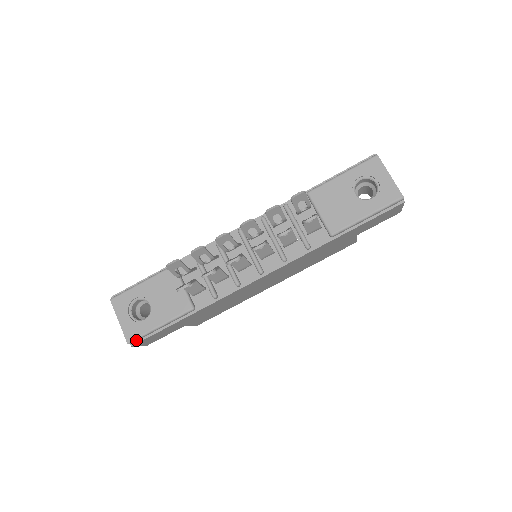
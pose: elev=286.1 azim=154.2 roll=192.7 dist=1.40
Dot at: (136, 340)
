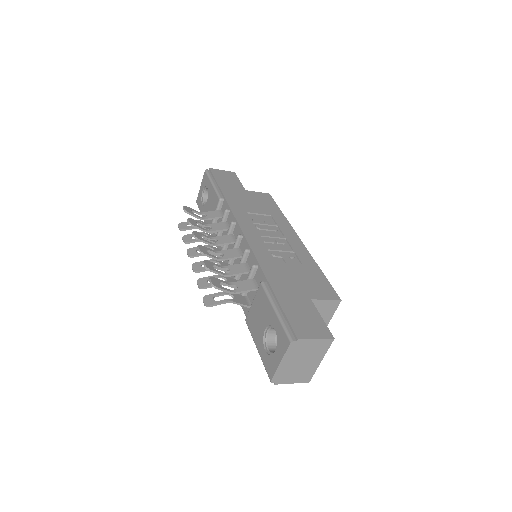
Dot at: occluded
